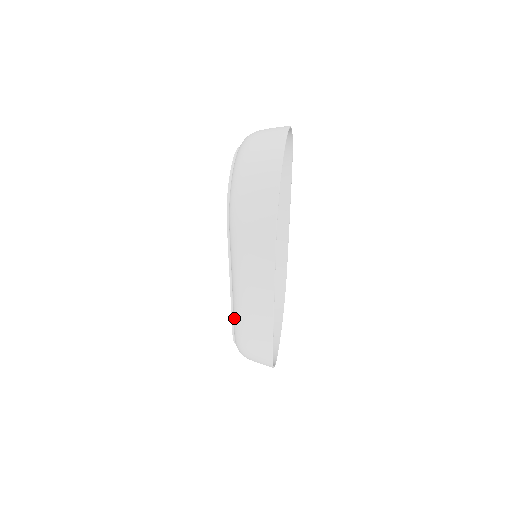
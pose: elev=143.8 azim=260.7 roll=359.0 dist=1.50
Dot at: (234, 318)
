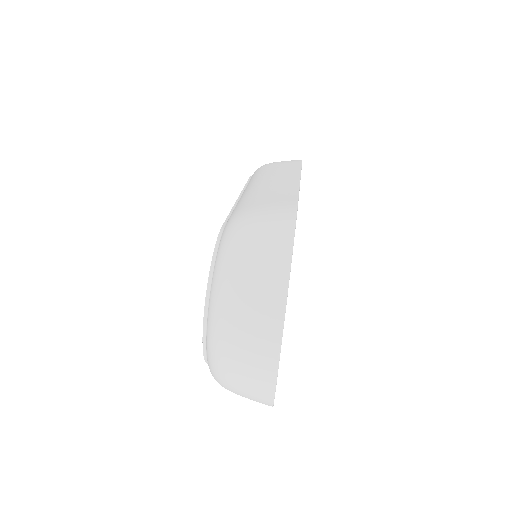
Dot at: occluded
